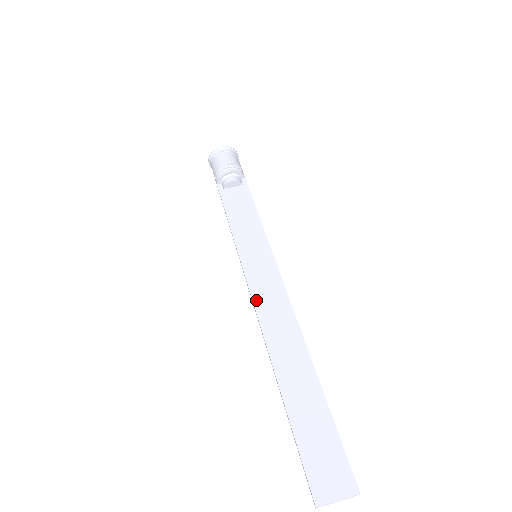
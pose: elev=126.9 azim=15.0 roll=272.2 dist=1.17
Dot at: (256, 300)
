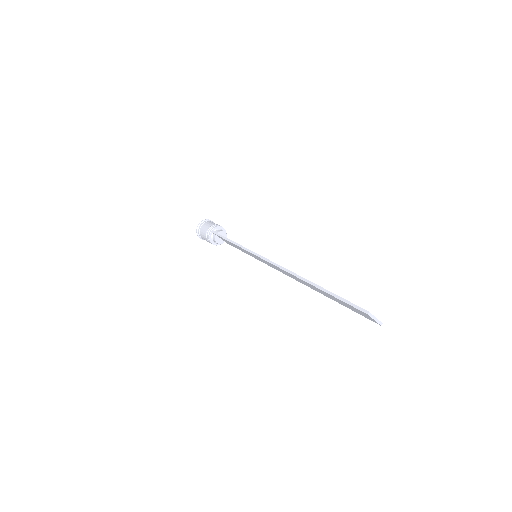
Dot at: occluded
